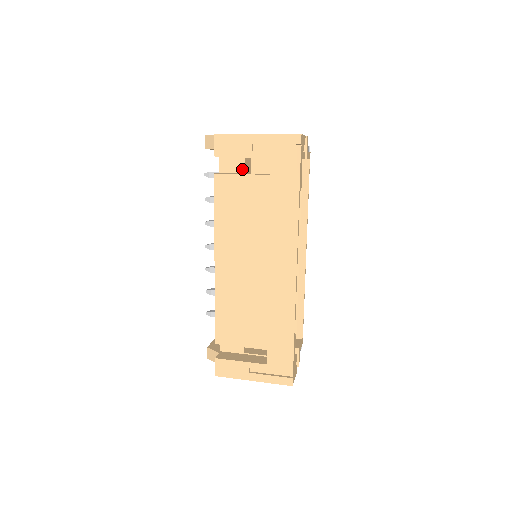
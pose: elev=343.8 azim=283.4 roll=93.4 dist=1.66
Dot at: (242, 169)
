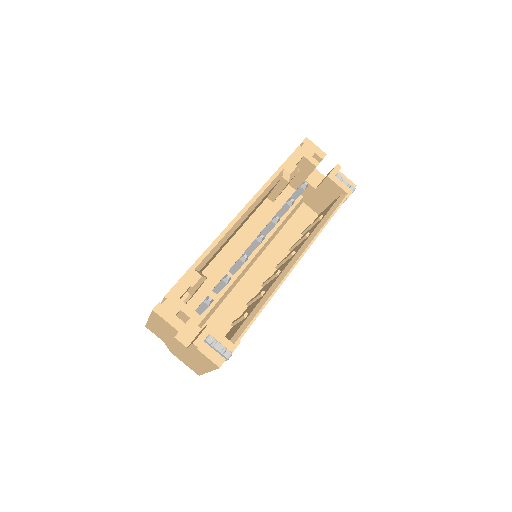
Dot at: (283, 191)
